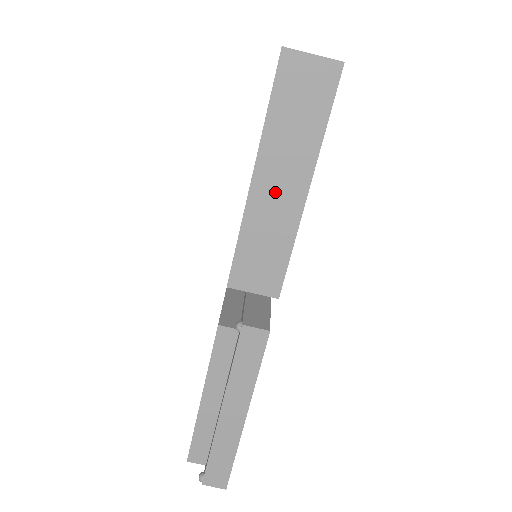
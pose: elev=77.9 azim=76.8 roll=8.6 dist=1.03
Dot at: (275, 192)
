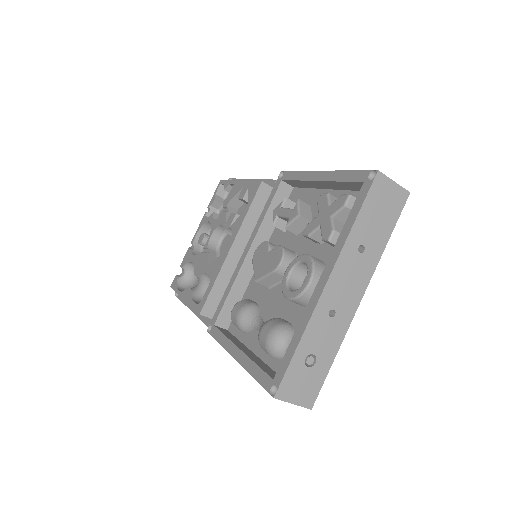
Dot at: occluded
